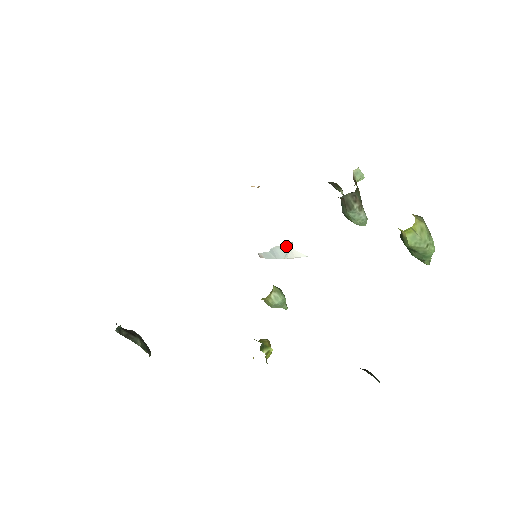
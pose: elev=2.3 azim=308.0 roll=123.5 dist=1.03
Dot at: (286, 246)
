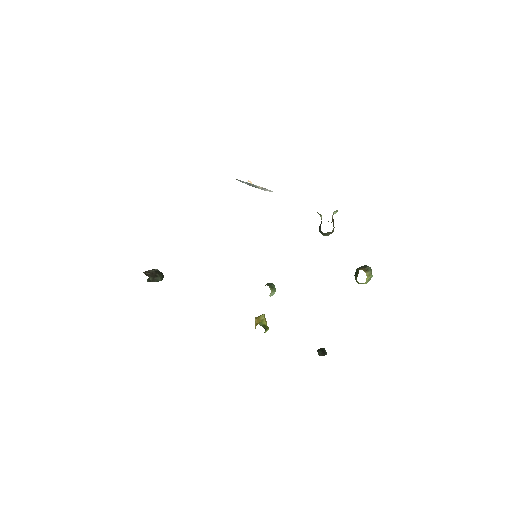
Dot at: (261, 187)
